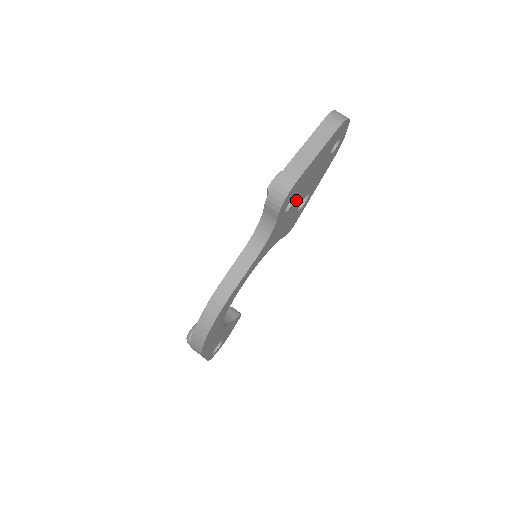
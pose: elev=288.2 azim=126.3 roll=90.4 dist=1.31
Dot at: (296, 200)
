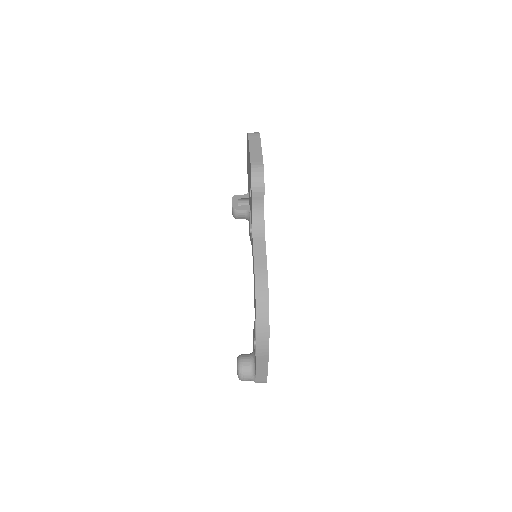
Dot at: occluded
